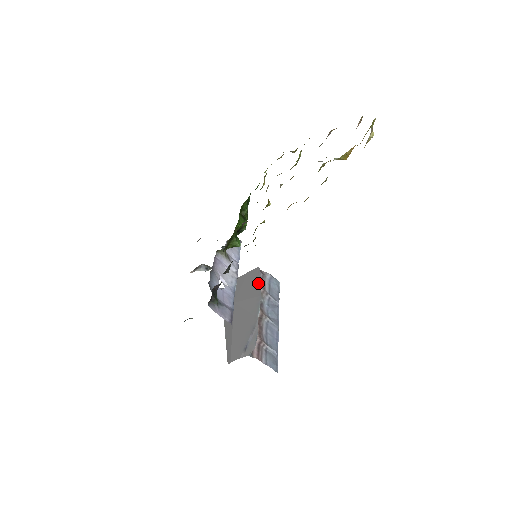
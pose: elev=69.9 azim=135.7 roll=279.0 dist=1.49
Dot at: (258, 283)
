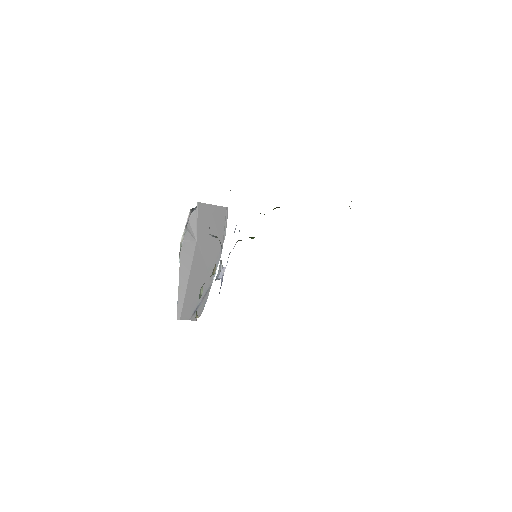
Dot at: (223, 234)
